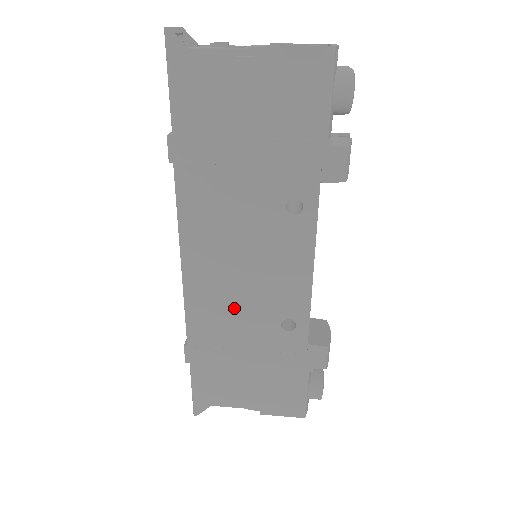
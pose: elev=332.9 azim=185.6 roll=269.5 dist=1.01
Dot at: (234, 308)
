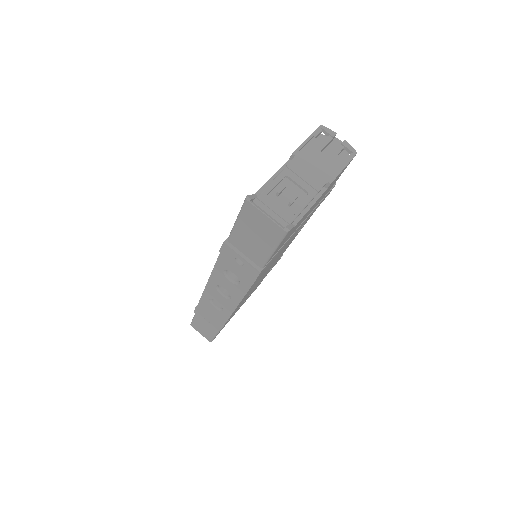
Dot at: occluded
